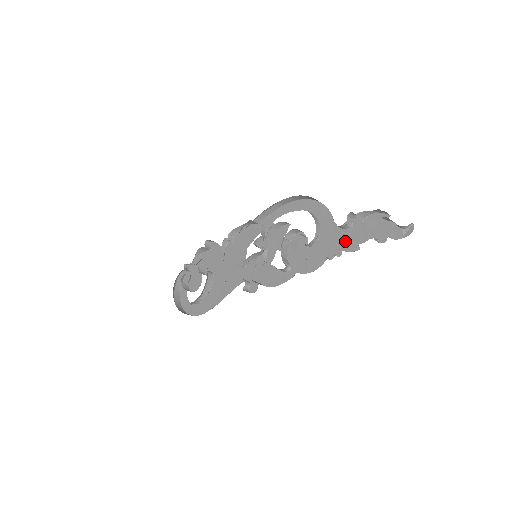
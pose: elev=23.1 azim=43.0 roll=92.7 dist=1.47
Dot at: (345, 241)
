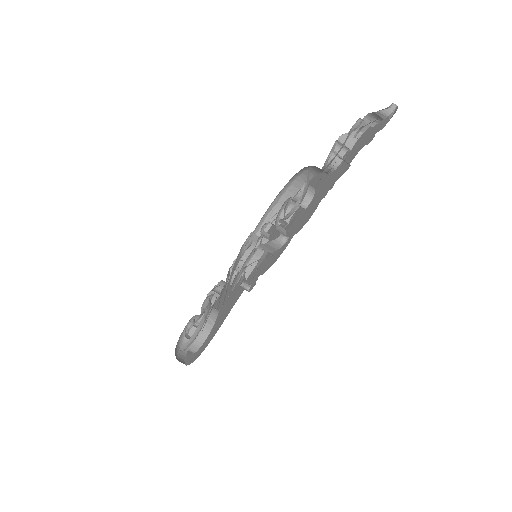
Dot at: (337, 174)
